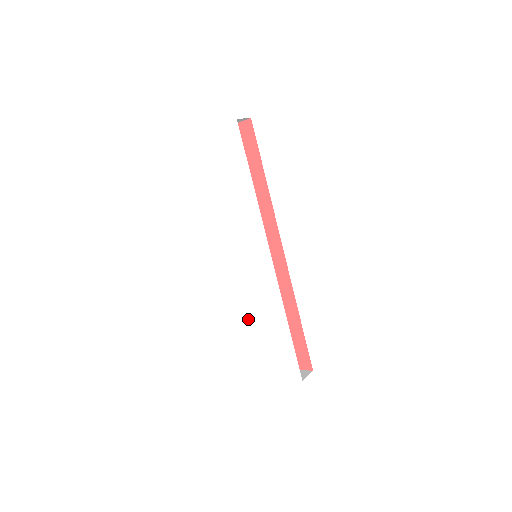
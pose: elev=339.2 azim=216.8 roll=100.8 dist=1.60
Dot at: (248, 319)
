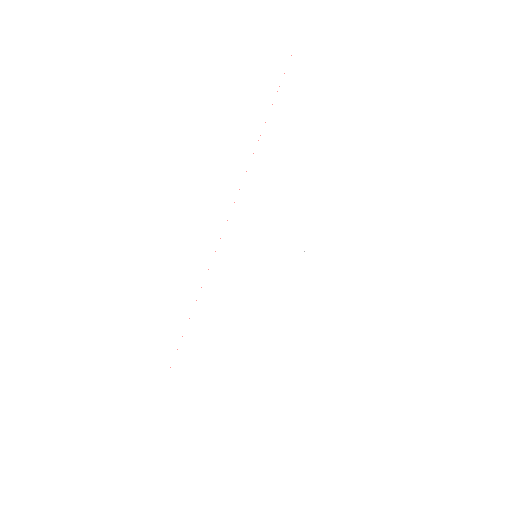
Dot at: (194, 324)
